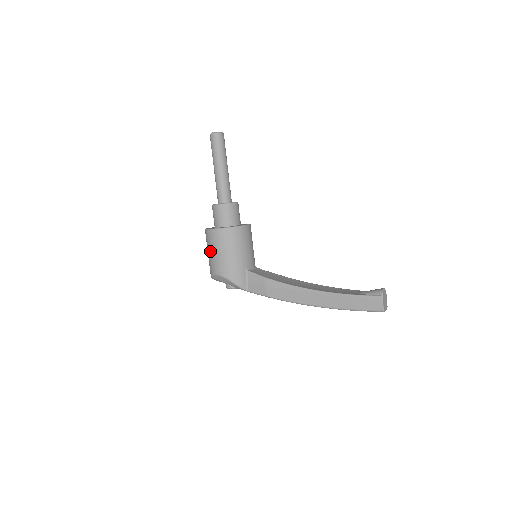
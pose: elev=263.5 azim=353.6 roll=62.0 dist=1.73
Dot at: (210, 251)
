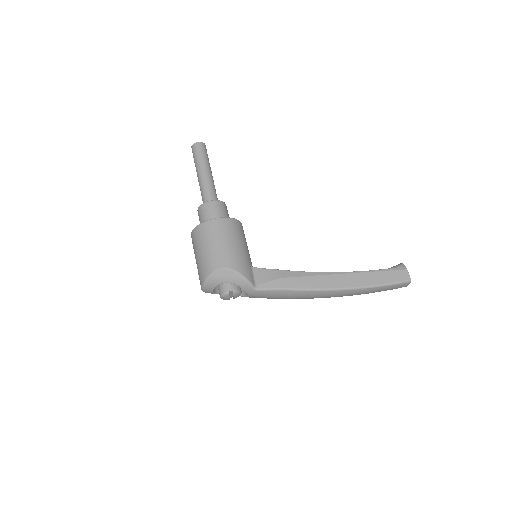
Dot at: (207, 245)
